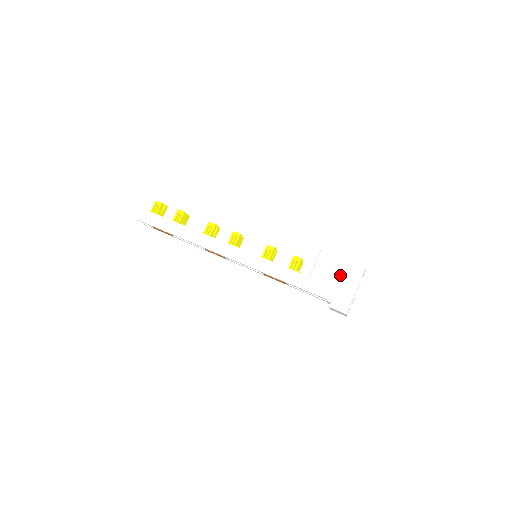
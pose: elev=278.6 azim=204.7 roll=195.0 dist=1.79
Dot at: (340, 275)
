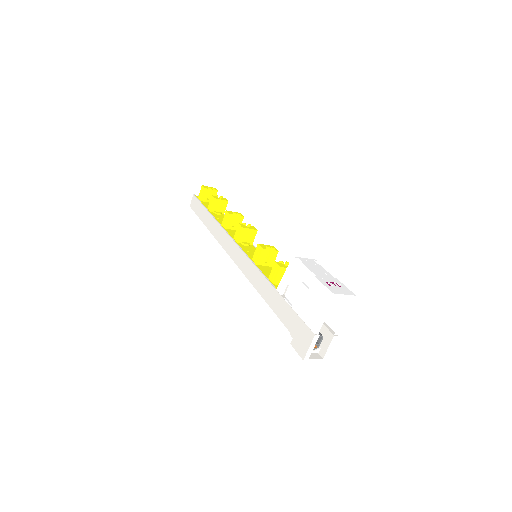
Dot at: (306, 300)
